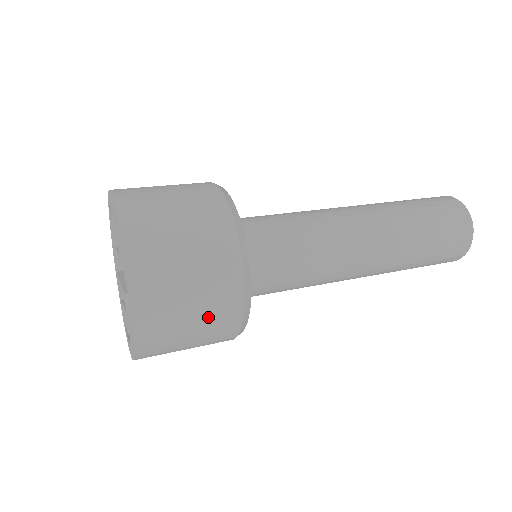
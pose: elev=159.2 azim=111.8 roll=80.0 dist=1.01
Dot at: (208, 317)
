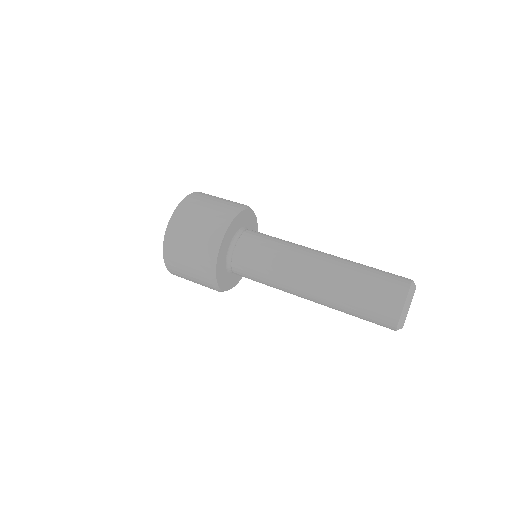
Dot at: (197, 280)
